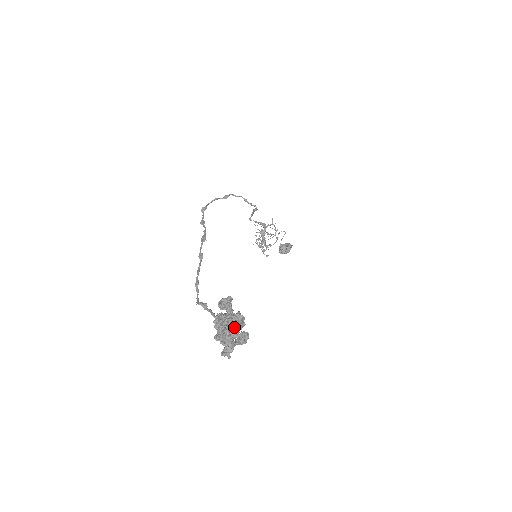
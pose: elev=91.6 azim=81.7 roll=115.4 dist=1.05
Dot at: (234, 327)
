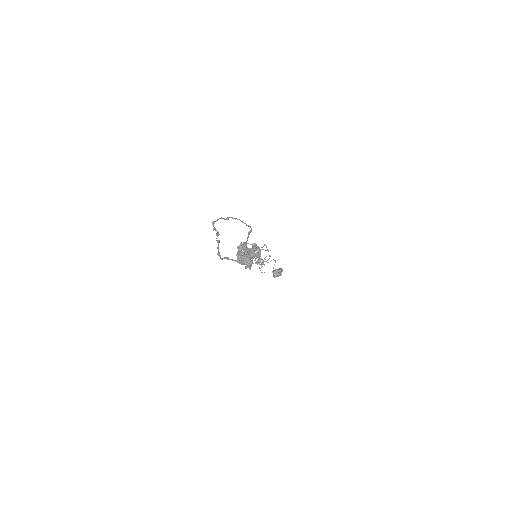
Dot at: (251, 250)
